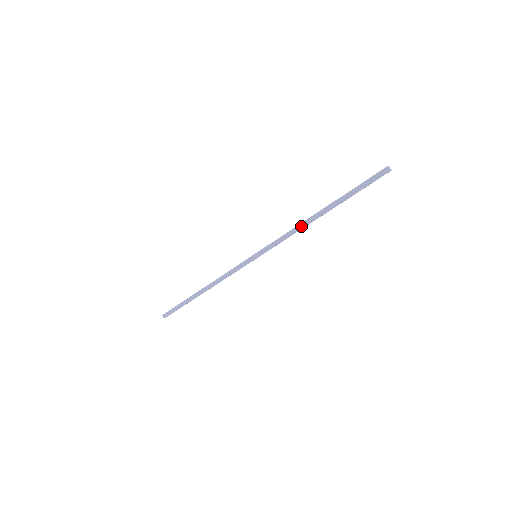
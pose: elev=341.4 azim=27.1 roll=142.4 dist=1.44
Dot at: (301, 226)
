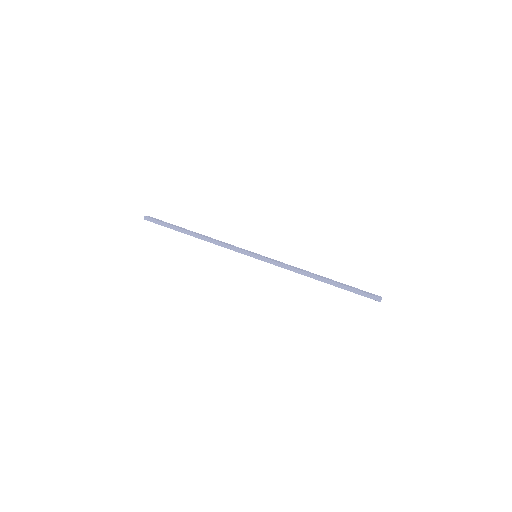
Dot at: (303, 273)
